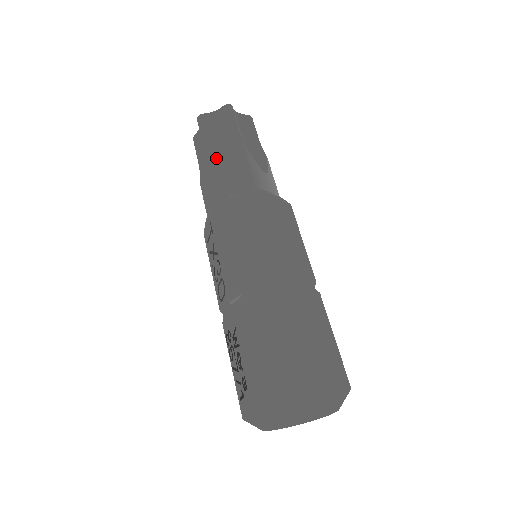
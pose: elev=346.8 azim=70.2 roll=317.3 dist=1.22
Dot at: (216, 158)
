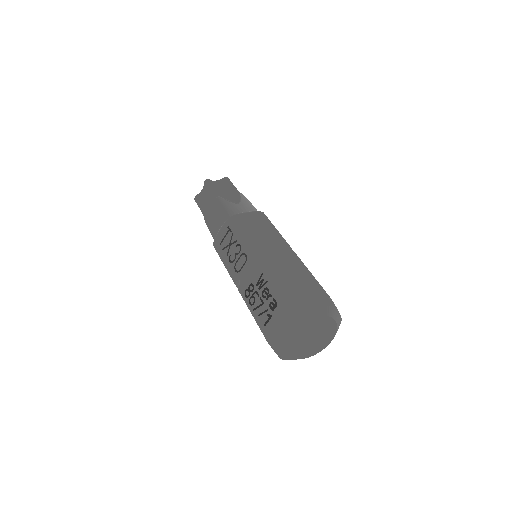
Dot at: (225, 198)
